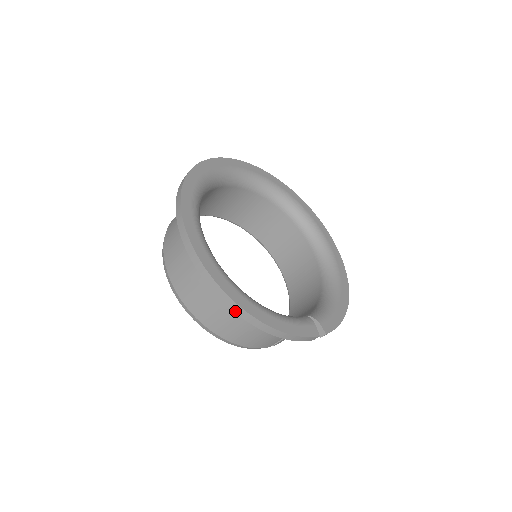
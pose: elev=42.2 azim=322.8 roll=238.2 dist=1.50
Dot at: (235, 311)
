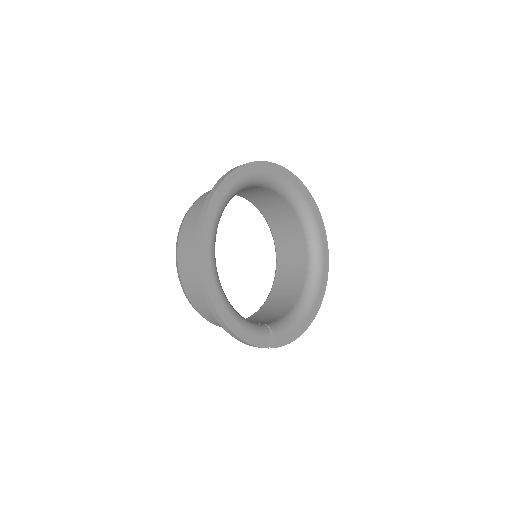
Dot at: (210, 309)
